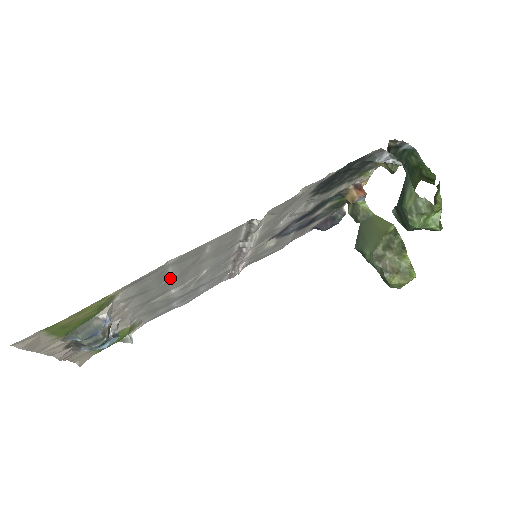
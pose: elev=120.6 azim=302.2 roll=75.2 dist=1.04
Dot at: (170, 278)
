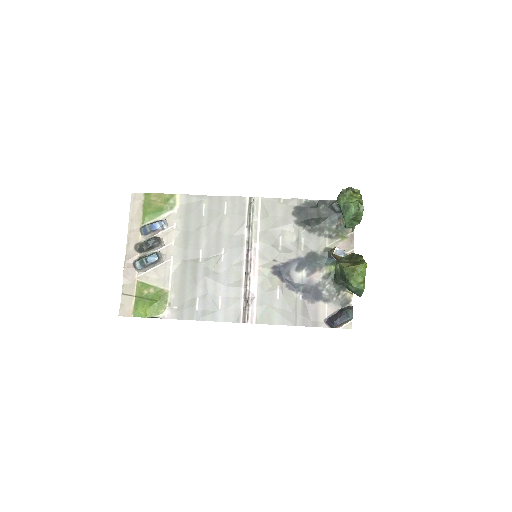
Dot at: (202, 227)
